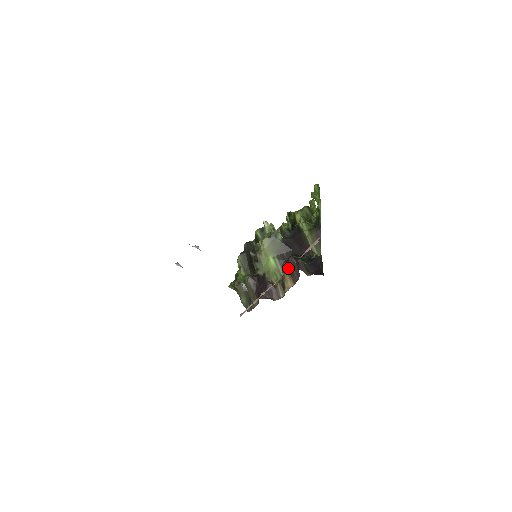
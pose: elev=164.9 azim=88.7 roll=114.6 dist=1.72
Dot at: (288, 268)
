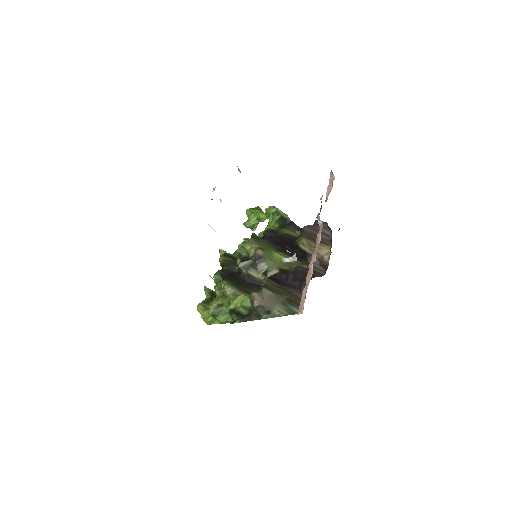
Dot at: (309, 238)
